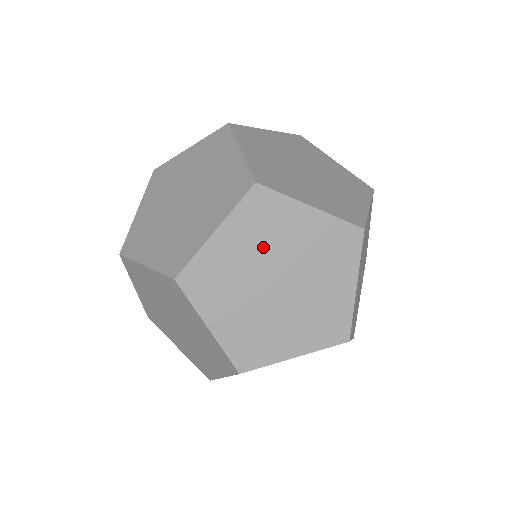
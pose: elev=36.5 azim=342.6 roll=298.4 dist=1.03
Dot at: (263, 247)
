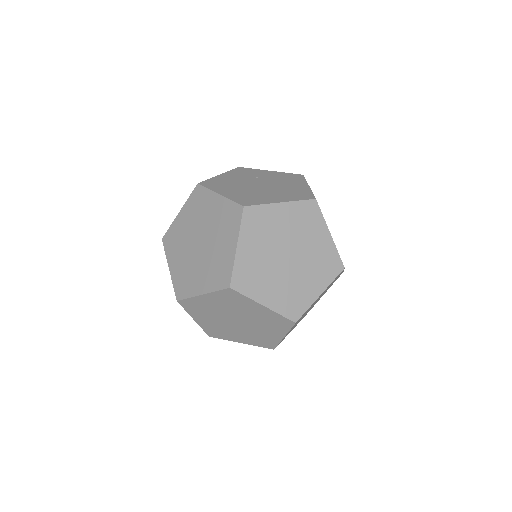
Dot at: occluded
